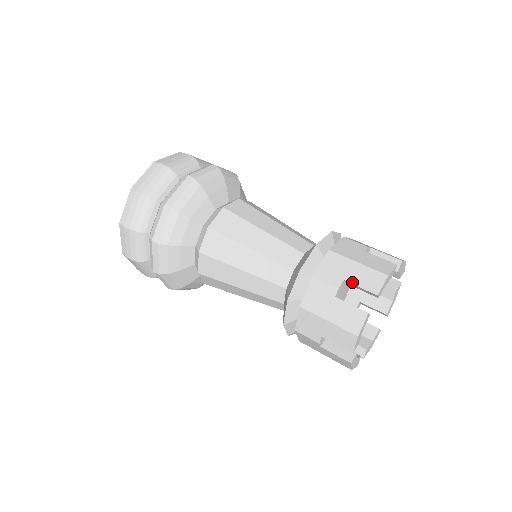
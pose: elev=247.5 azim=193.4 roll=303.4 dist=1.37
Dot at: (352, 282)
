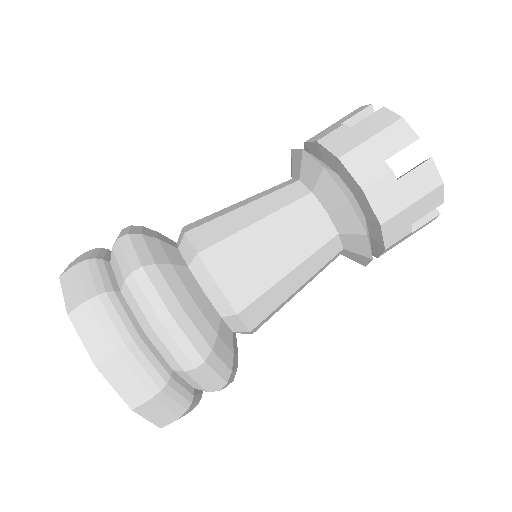
Dot at: (346, 119)
